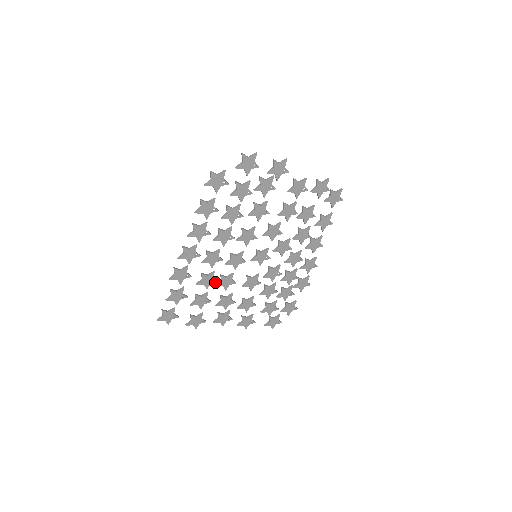
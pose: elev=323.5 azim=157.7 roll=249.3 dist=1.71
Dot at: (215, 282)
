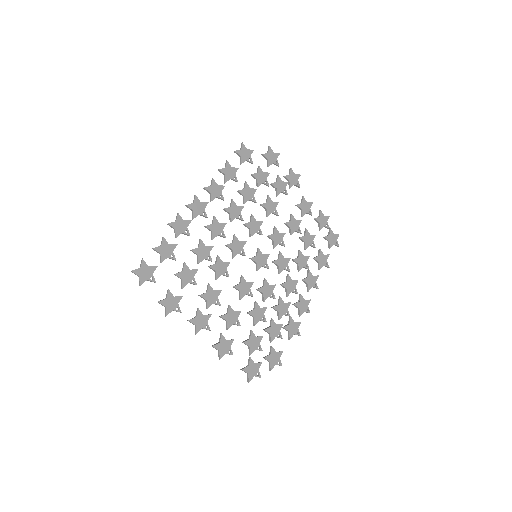
Dot at: (209, 260)
